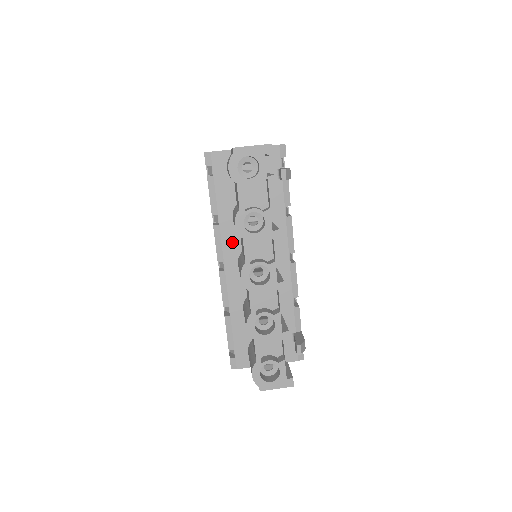
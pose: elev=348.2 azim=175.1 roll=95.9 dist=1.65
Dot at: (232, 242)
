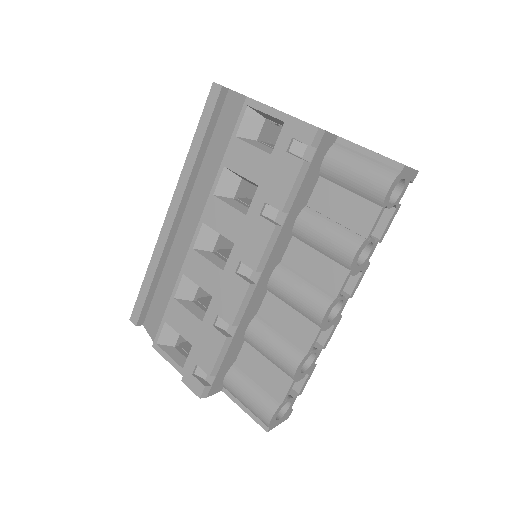
Dot at: (280, 249)
